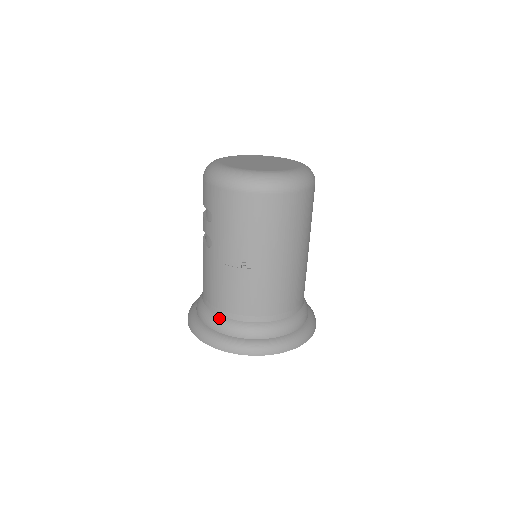
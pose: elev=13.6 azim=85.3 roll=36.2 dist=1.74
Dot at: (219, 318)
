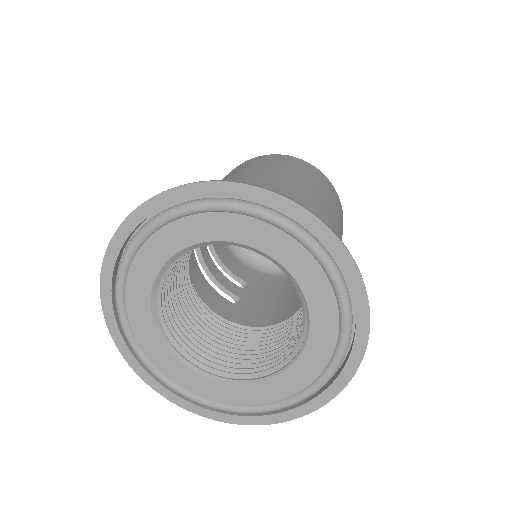
Dot at: occluded
